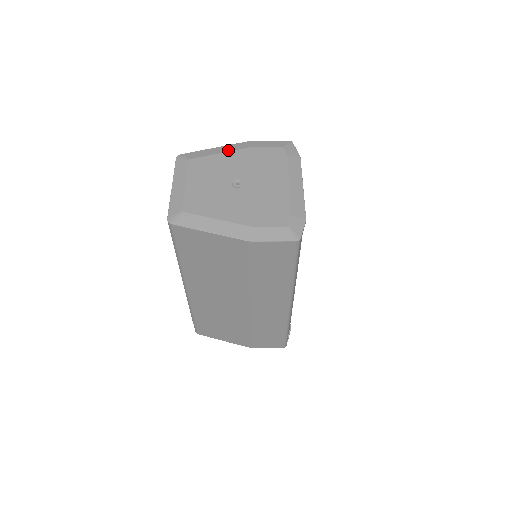
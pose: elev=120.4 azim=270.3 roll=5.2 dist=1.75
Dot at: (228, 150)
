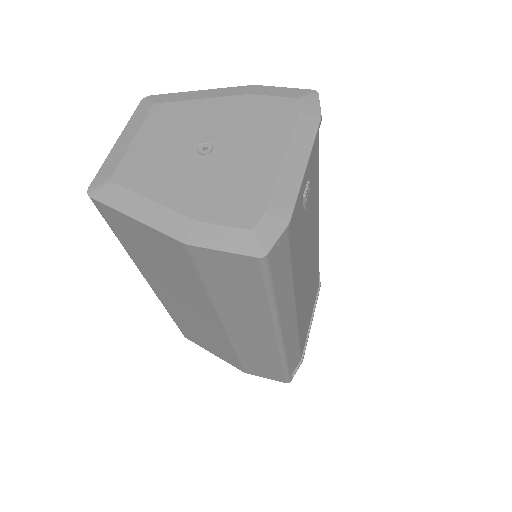
Dot at: (215, 95)
